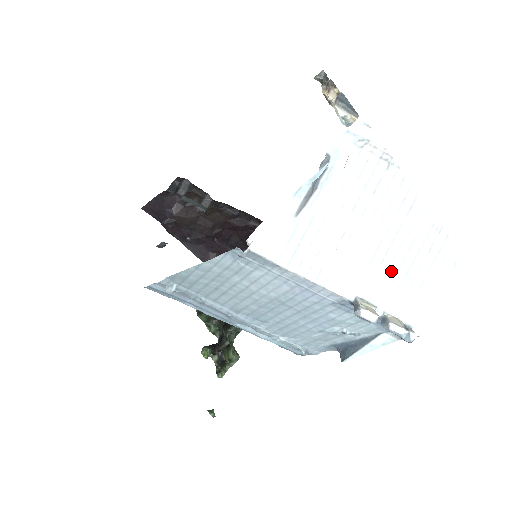
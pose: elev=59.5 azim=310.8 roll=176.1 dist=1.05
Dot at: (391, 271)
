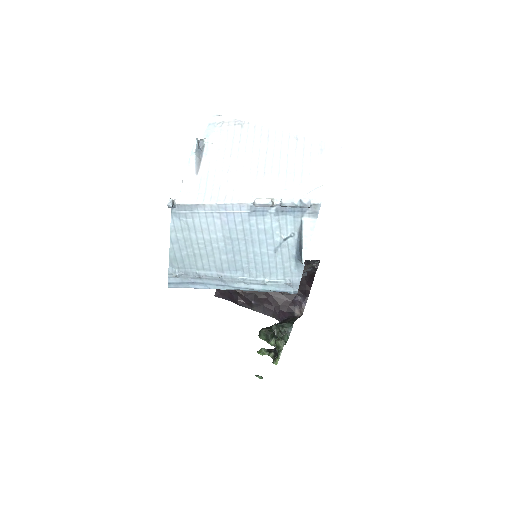
Dot at: (274, 175)
